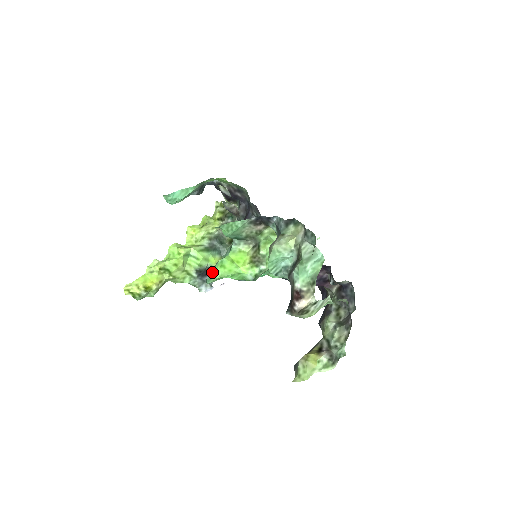
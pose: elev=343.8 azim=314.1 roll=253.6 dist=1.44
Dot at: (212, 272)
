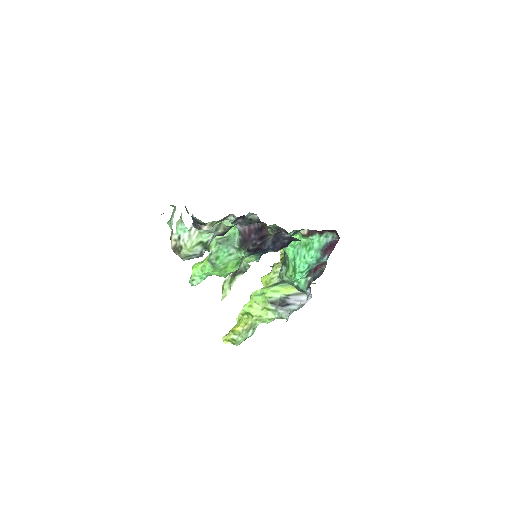
Dot at: occluded
